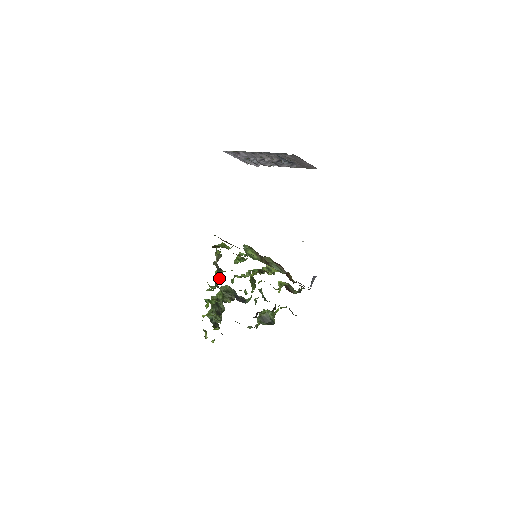
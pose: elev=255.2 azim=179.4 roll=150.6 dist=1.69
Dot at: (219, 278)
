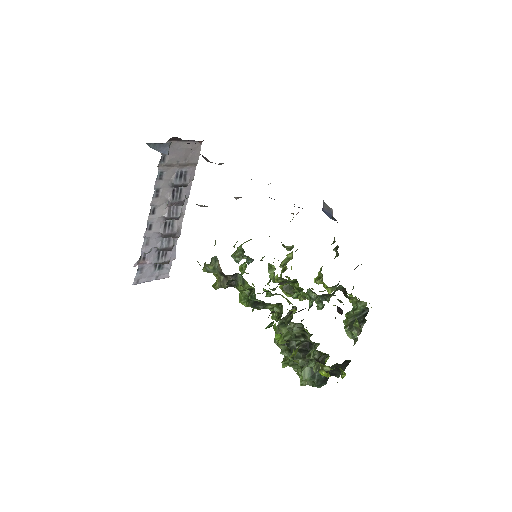
Dot at: (246, 287)
